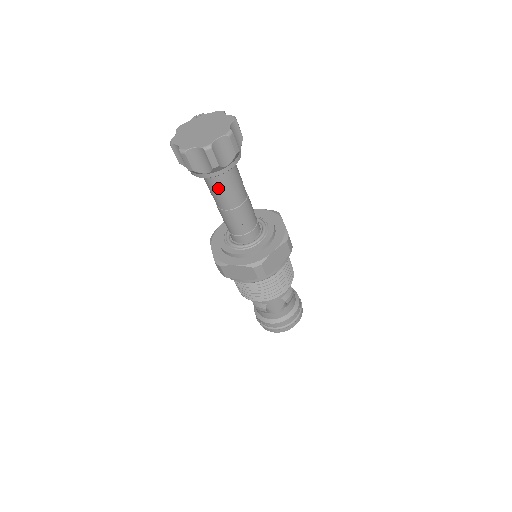
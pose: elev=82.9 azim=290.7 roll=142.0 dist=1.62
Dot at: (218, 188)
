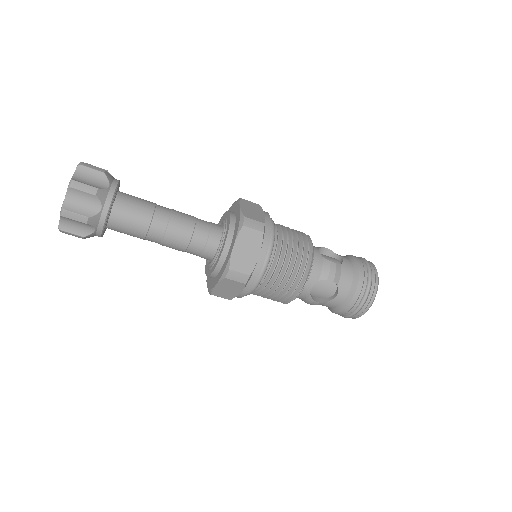
Dot at: (129, 231)
